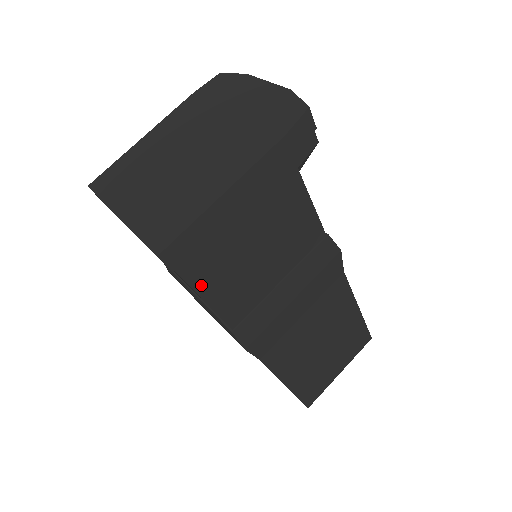
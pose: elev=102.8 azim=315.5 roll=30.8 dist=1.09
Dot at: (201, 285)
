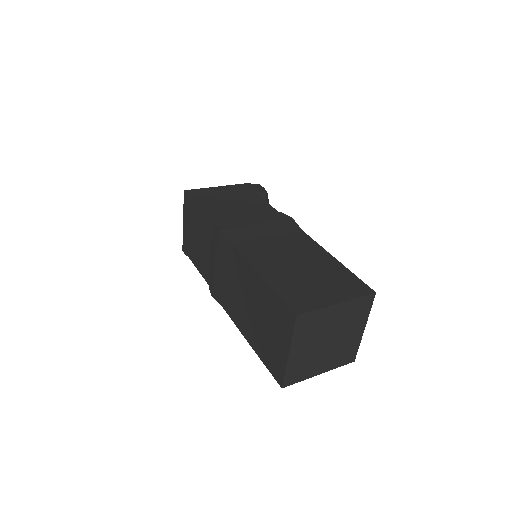
Dot at: (200, 204)
